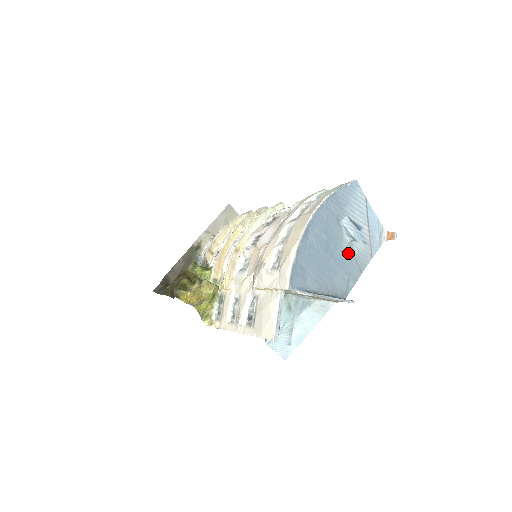
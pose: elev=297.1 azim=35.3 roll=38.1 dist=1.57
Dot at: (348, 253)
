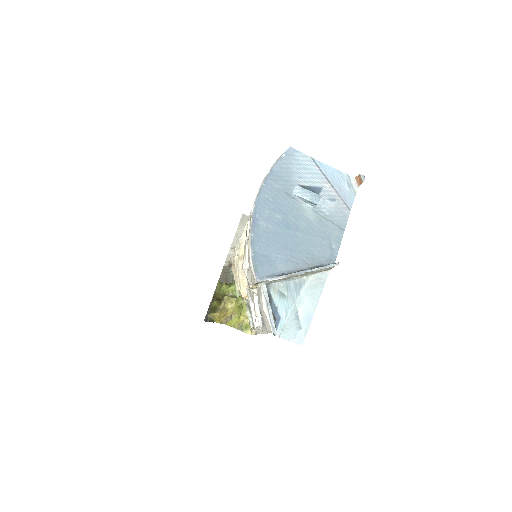
Dot at: (316, 219)
